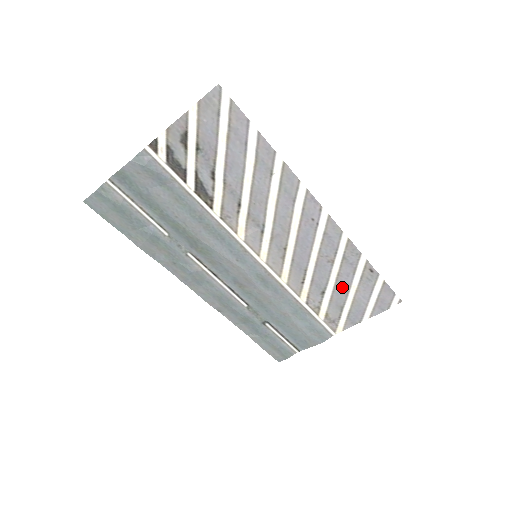
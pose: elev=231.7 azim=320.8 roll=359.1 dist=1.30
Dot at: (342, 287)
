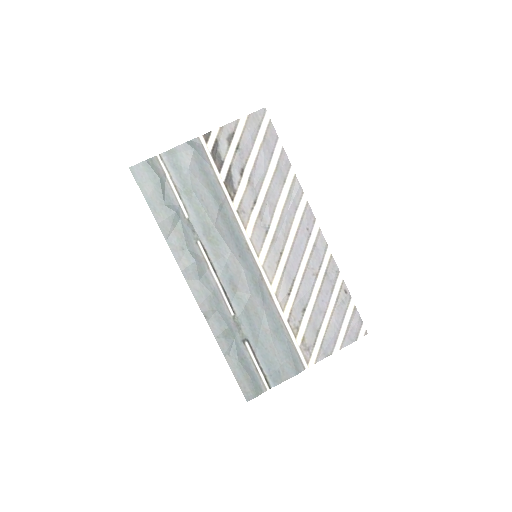
Dot at: (321, 306)
